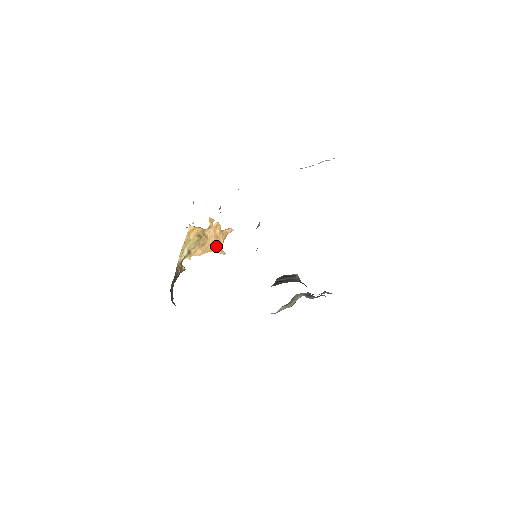
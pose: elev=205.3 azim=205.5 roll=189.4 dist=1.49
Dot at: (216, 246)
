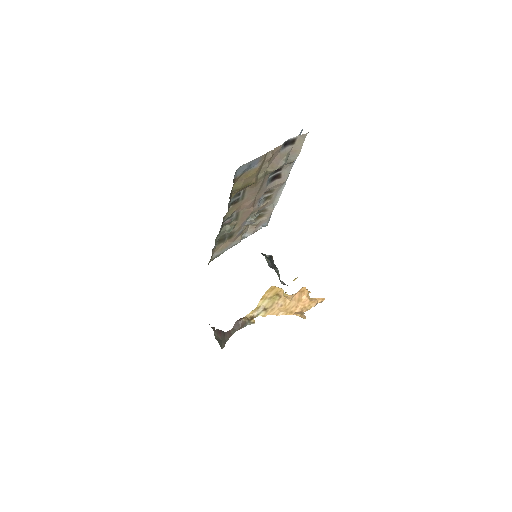
Dot at: (299, 311)
